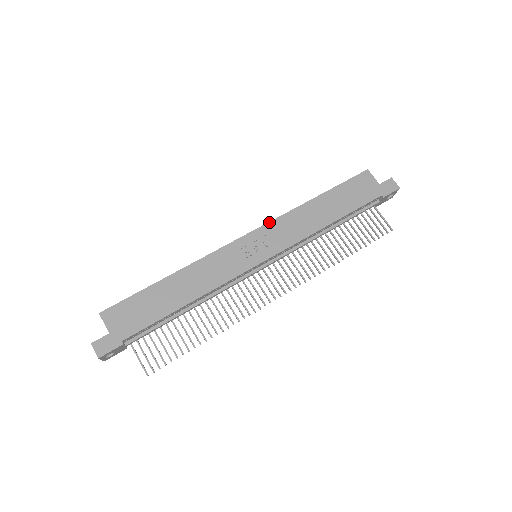
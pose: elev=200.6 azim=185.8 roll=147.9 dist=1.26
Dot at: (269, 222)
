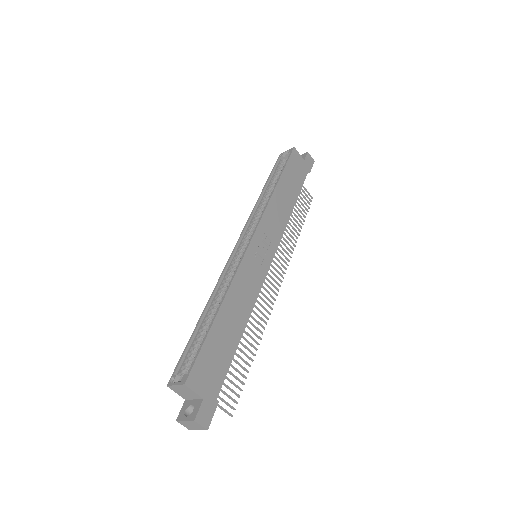
Dot at: (261, 219)
